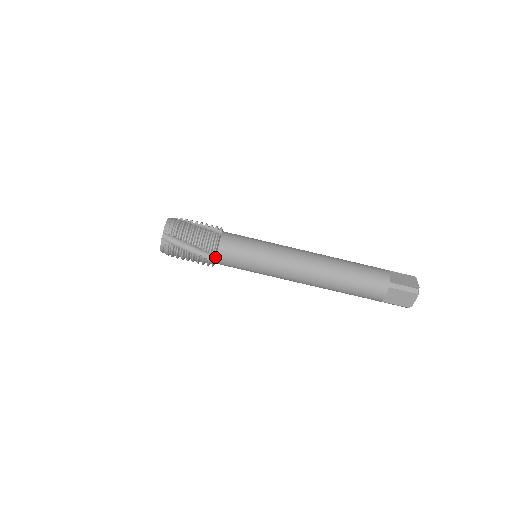
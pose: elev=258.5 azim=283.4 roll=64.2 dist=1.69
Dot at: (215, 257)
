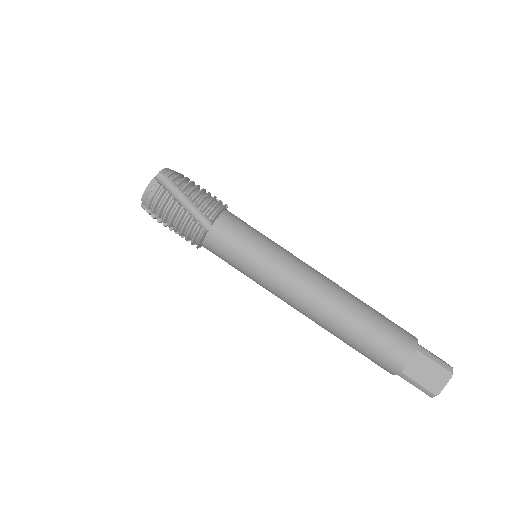
Dot at: (209, 227)
